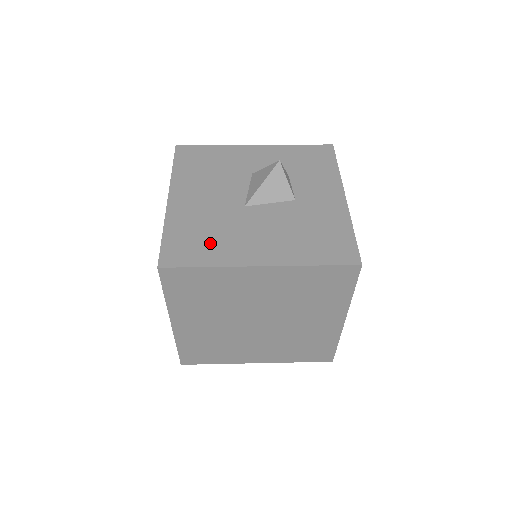
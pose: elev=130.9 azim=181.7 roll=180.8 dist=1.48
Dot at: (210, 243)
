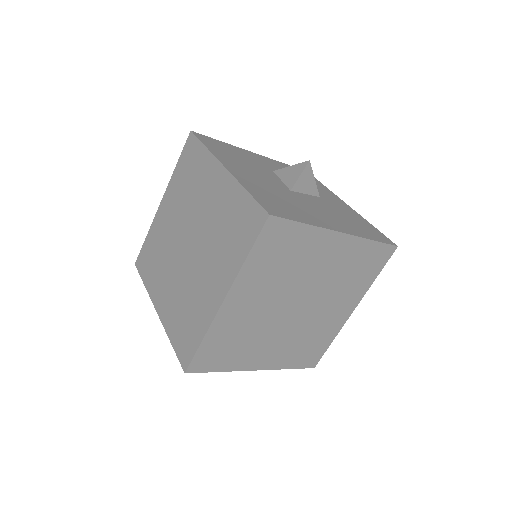
Dot at: (292, 208)
